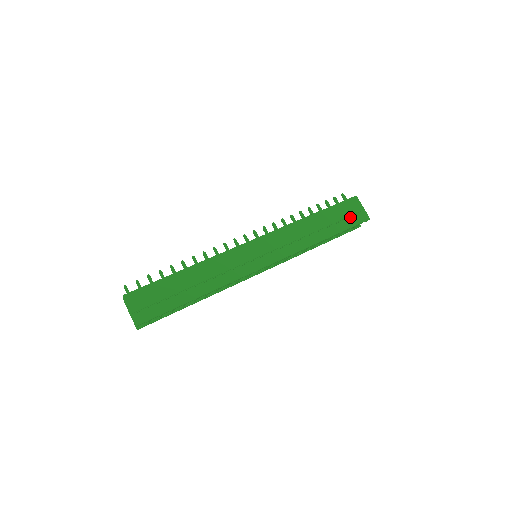
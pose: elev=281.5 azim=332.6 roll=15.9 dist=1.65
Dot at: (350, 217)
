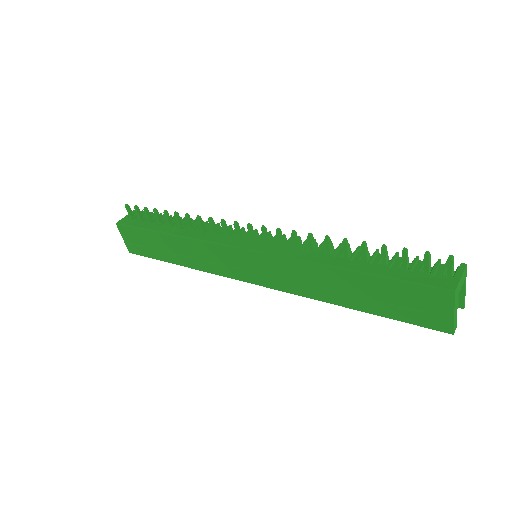
Dot at: (413, 310)
